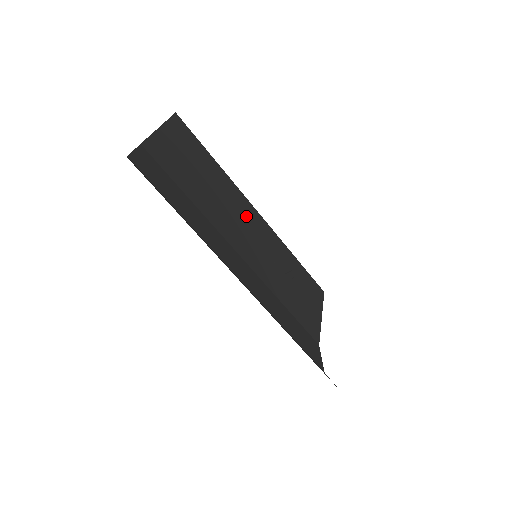
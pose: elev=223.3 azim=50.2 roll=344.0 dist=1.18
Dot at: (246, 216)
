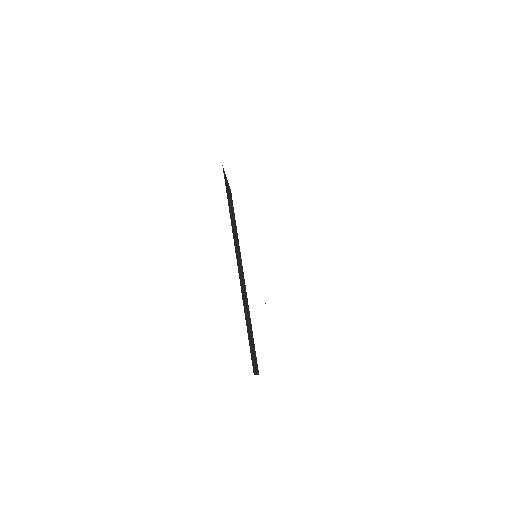
Dot at: (241, 267)
